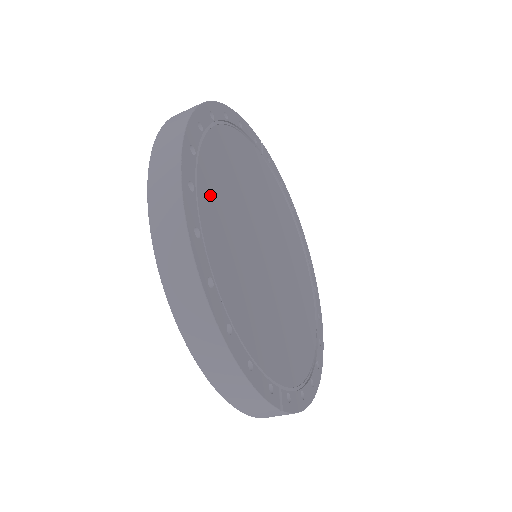
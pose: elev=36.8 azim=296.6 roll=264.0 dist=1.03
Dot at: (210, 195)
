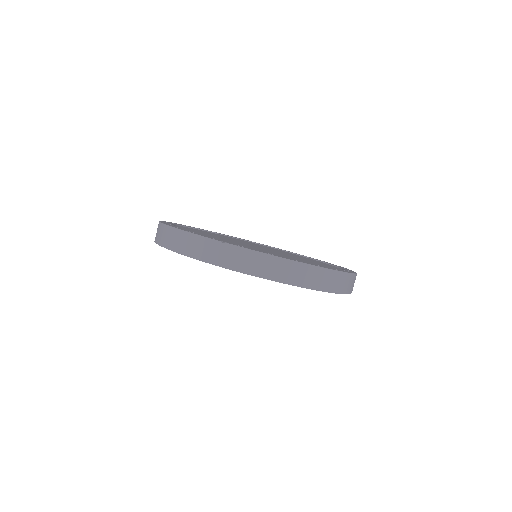
Dot at: occluded
